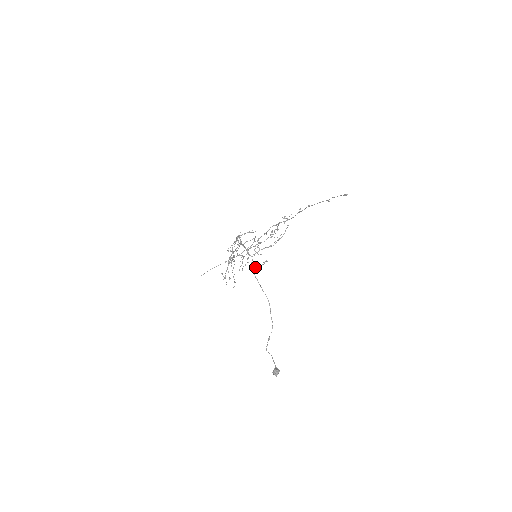
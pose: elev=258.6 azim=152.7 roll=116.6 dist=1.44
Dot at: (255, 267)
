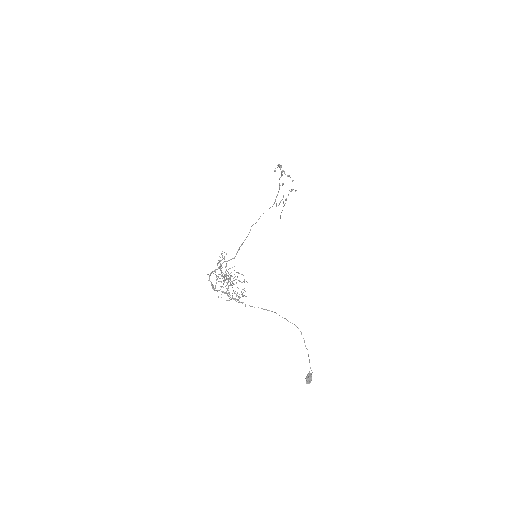
Dot at: occluded
